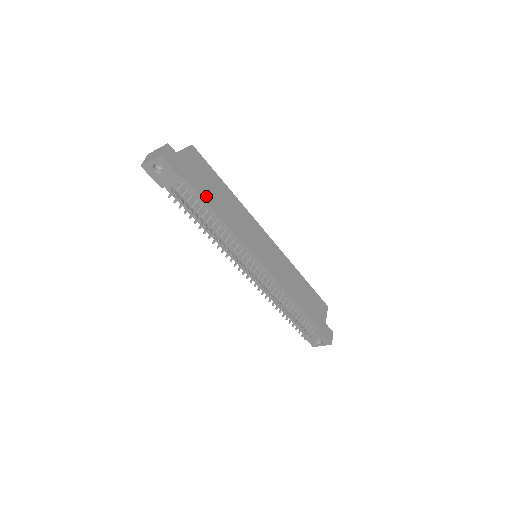
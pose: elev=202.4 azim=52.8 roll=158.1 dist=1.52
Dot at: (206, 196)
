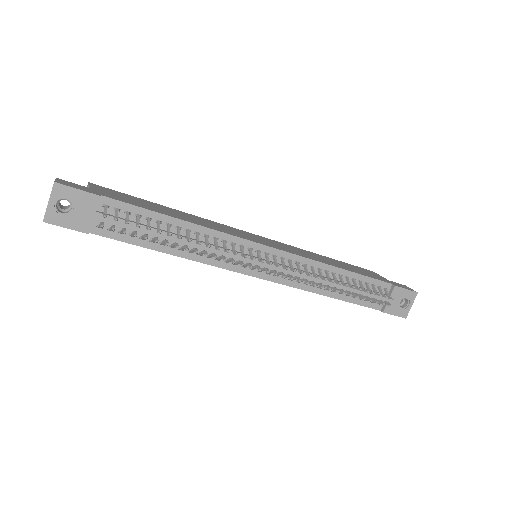
Dot at: (144, 207)
